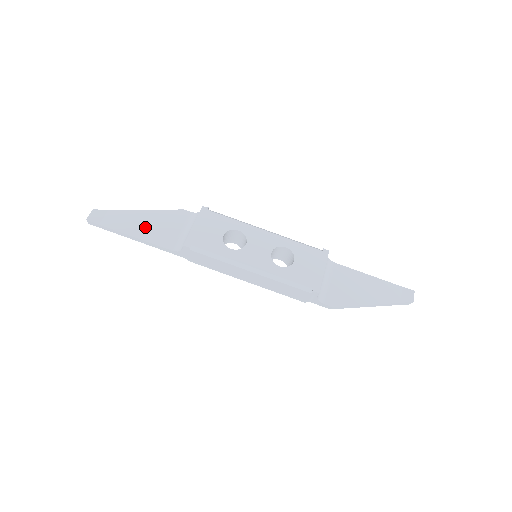
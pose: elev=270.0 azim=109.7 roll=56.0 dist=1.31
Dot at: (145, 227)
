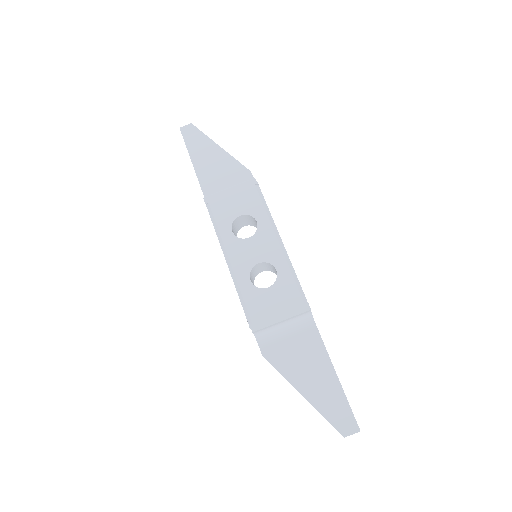
Dot at: (208, 163)
